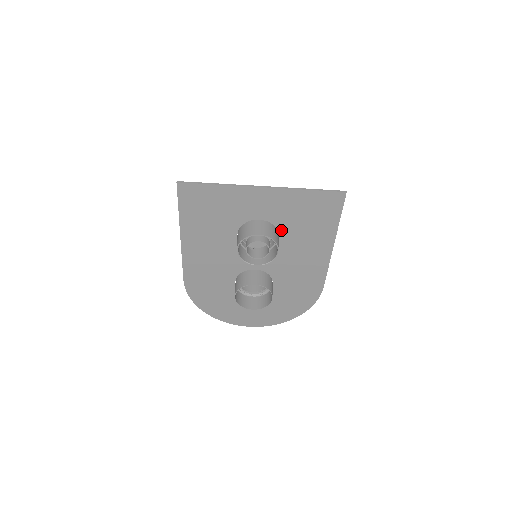
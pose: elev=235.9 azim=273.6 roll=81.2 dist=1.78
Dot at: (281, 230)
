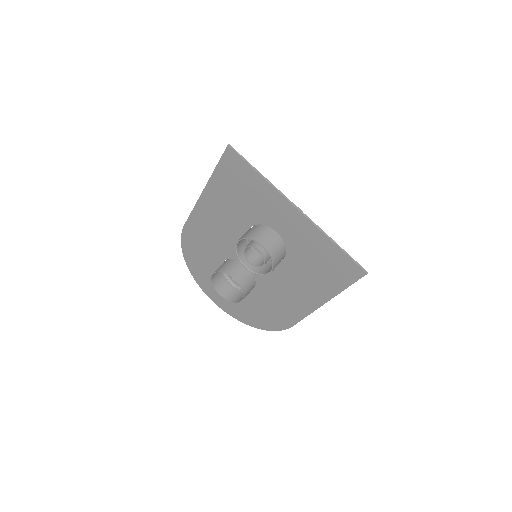
Dot at: (289, 255)
